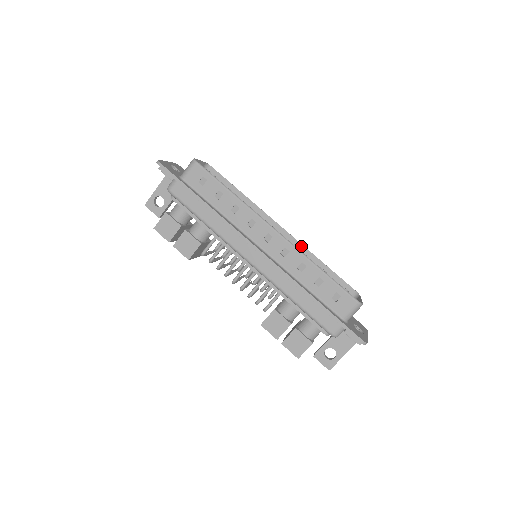
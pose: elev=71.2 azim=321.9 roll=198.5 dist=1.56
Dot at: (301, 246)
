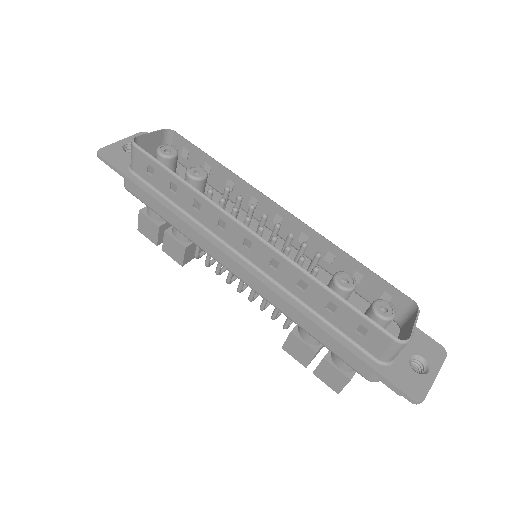
Dot at: (316, 234)
